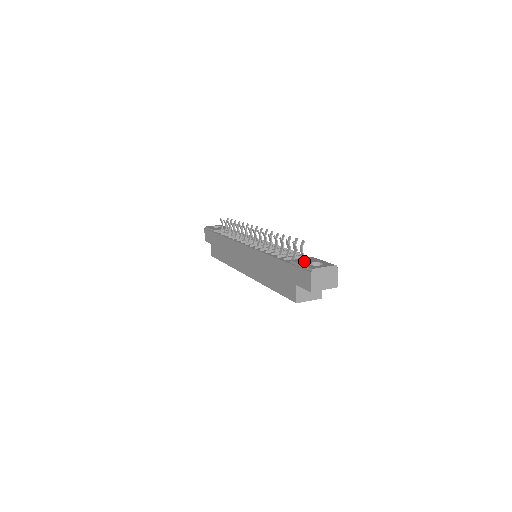
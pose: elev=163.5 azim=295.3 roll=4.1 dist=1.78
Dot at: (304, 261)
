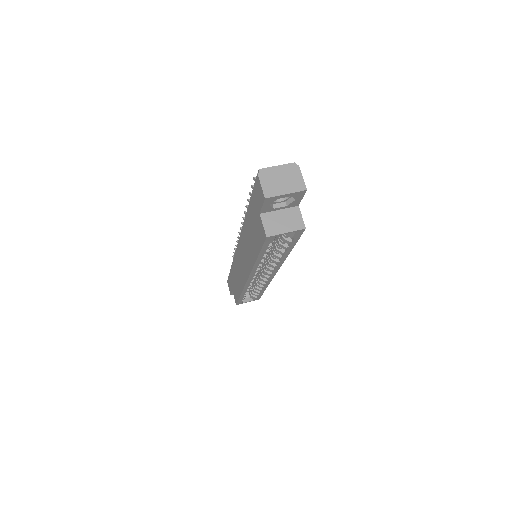
Dot at: occluded
